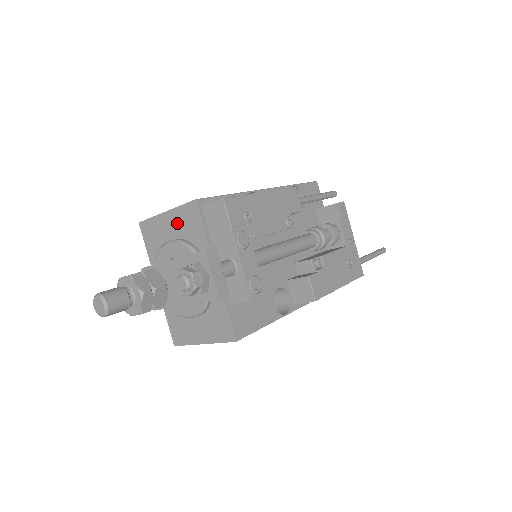
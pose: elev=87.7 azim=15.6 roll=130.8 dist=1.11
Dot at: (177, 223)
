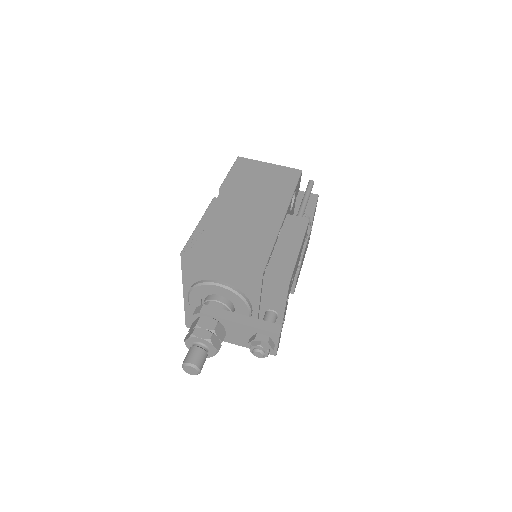
Dot at: (232, 276)
